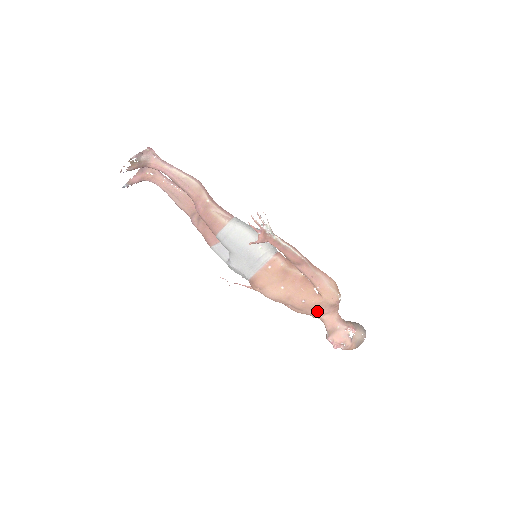
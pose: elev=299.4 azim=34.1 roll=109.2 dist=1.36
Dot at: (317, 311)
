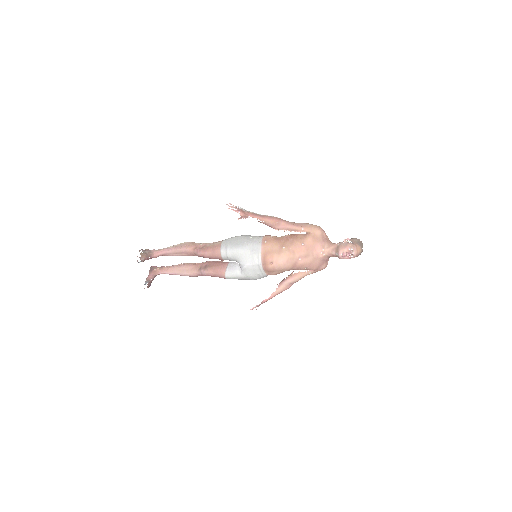
Dot at: (317, 247)
